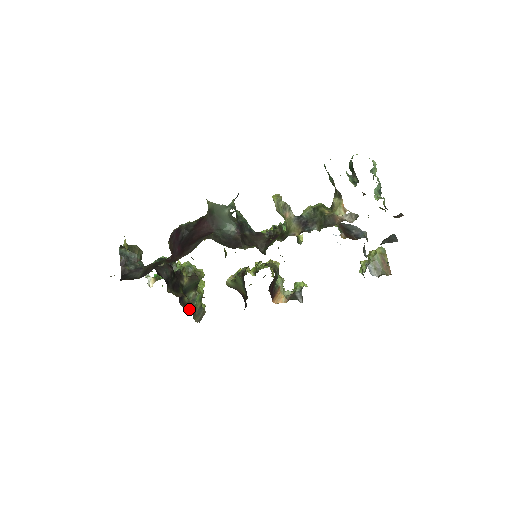
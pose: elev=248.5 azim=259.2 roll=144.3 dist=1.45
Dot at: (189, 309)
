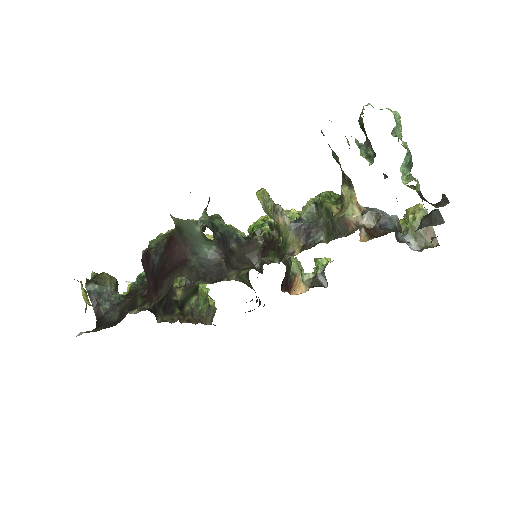
Dot at: (194, 318)
